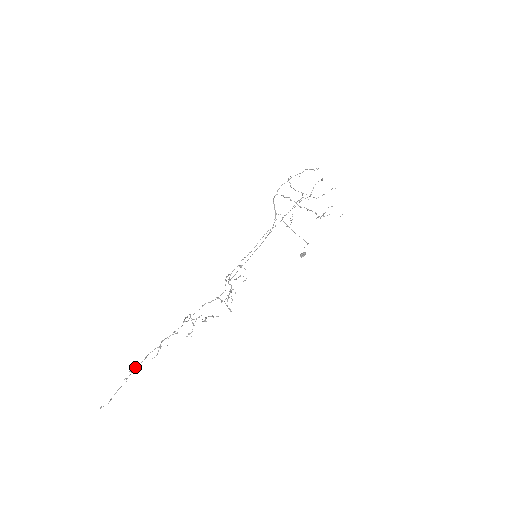
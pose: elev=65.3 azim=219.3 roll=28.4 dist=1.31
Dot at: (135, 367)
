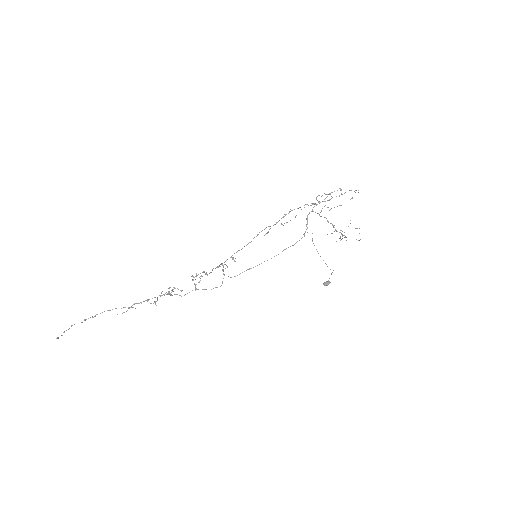
Dot at: occluded
